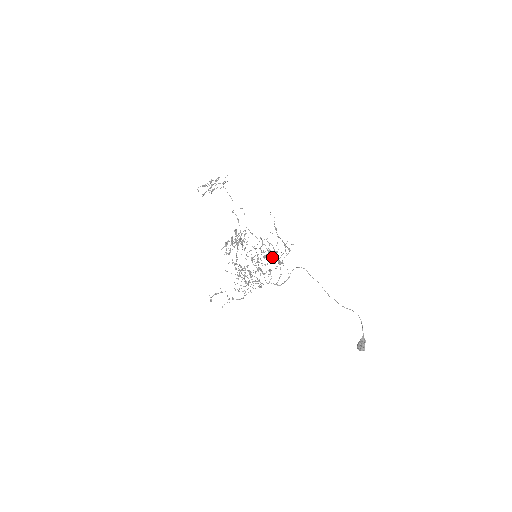
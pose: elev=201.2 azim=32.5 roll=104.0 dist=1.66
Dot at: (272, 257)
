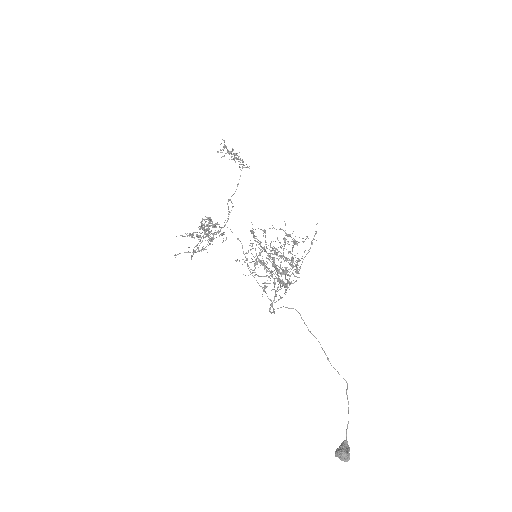
Dot at: (296, 266)
